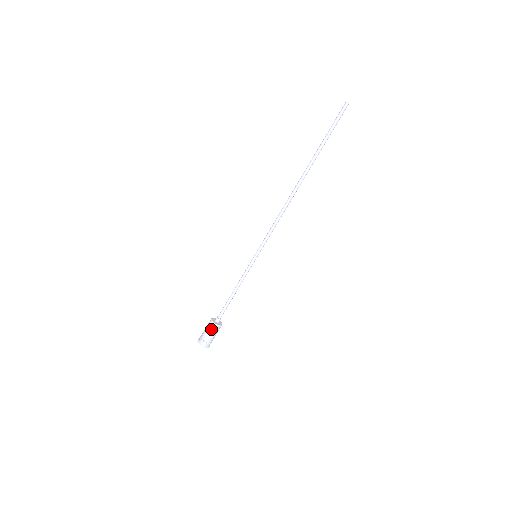
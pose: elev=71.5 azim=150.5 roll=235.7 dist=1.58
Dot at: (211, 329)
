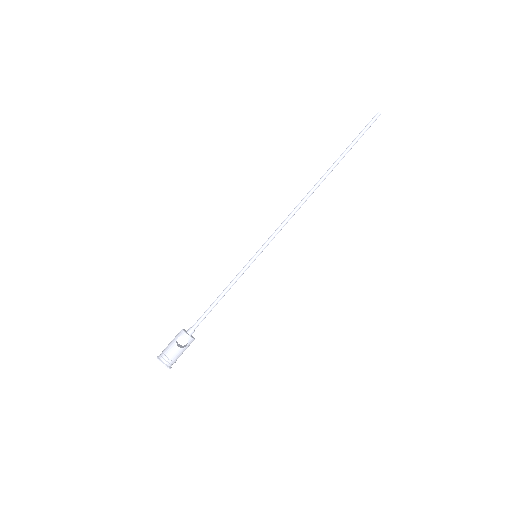
Dot at: (177, 343)
